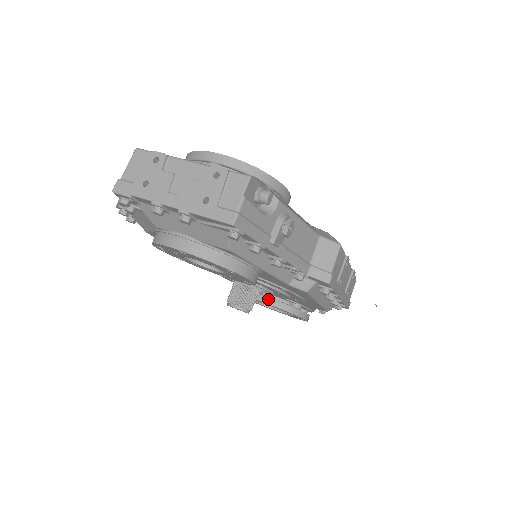
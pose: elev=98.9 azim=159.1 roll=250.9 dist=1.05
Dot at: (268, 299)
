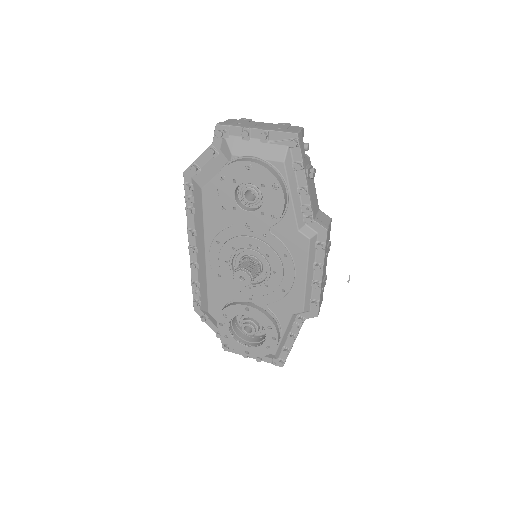
Dot at: (253, 305)
